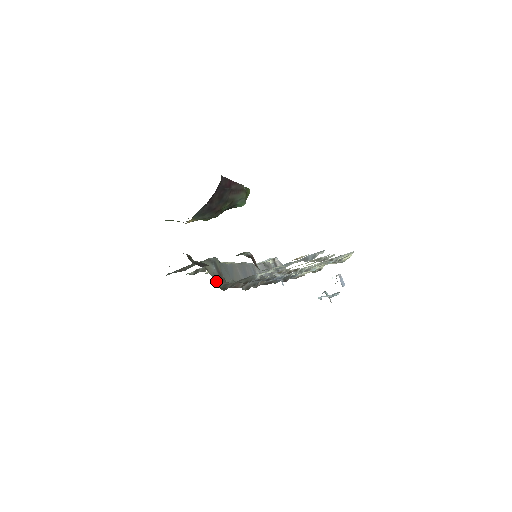
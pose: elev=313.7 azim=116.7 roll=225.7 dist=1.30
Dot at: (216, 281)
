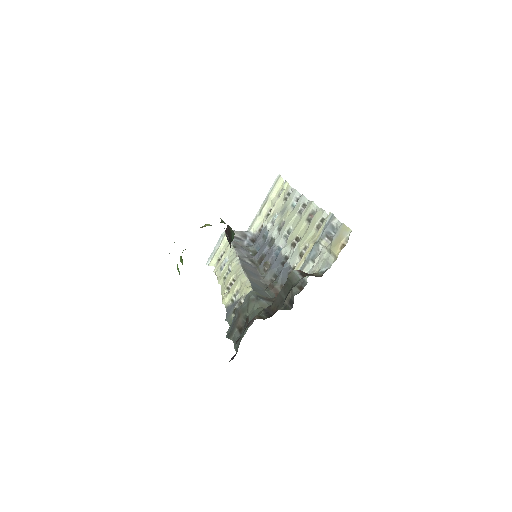
Dot at: occluded
